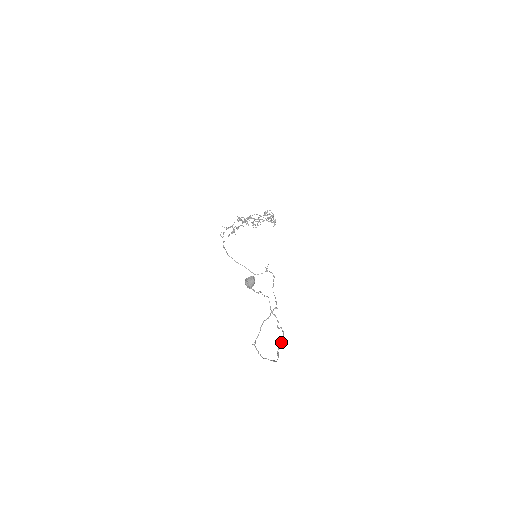
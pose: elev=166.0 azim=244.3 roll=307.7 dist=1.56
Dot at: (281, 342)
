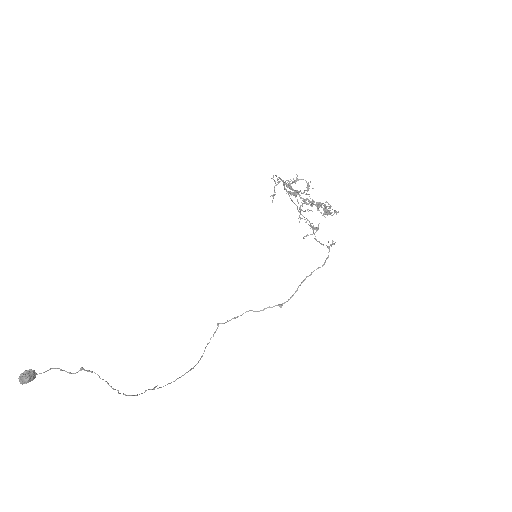
Dot at: occluded
